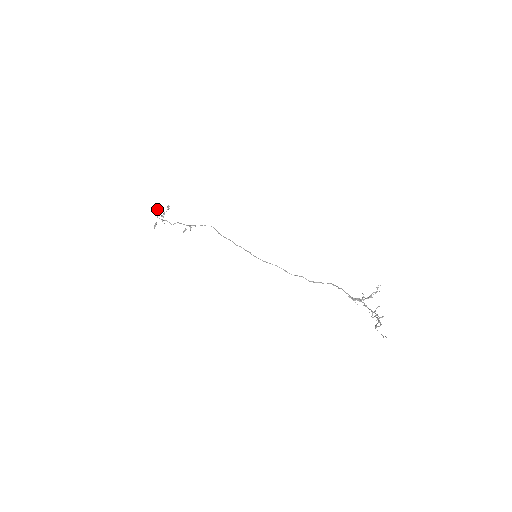
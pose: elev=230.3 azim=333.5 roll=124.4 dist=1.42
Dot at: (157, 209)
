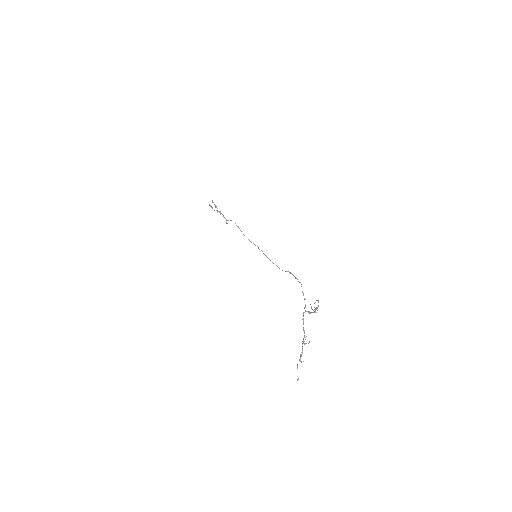
Dot at: (209, 205)
